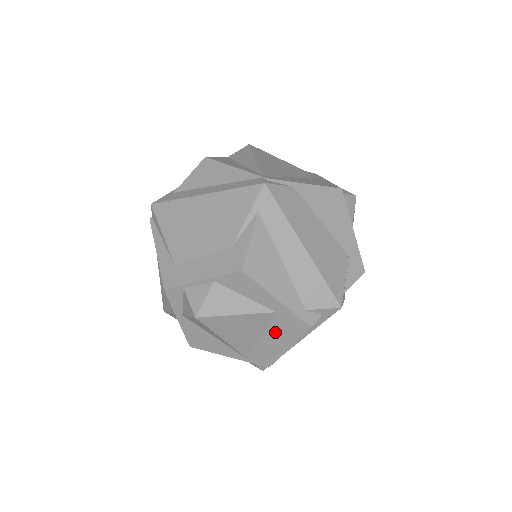
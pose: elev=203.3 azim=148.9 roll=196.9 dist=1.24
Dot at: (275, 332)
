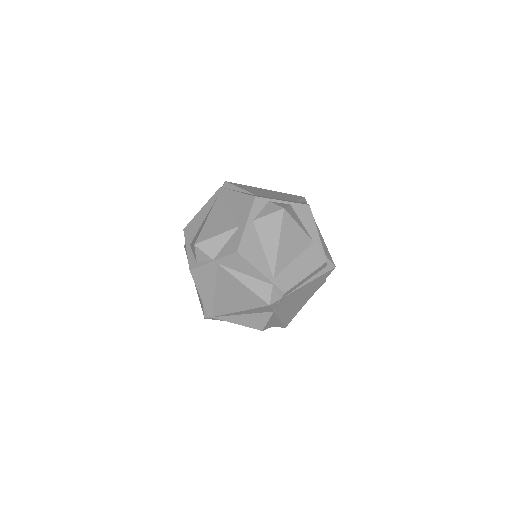
Dot at: (305, 258)
